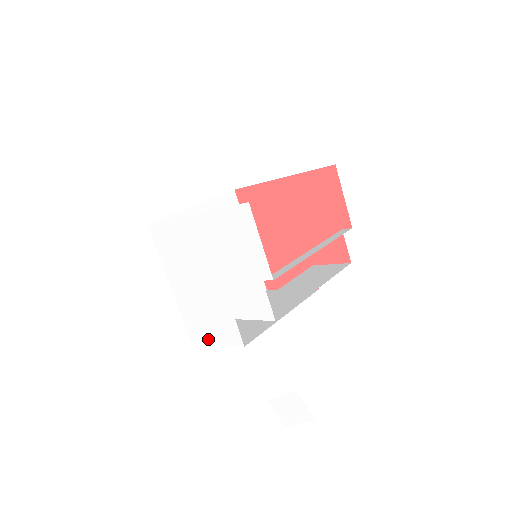
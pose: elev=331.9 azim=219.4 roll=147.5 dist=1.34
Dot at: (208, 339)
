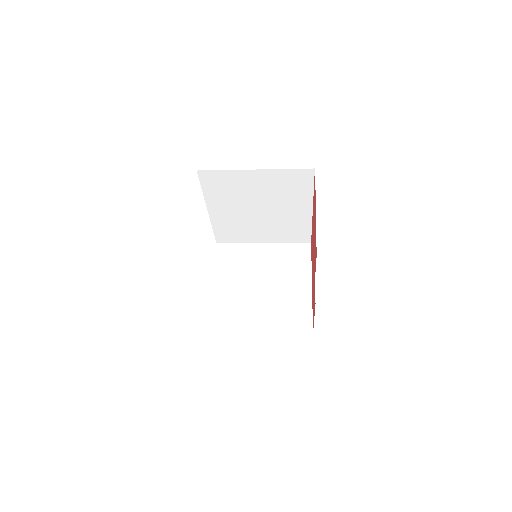
Dot at: occluded
